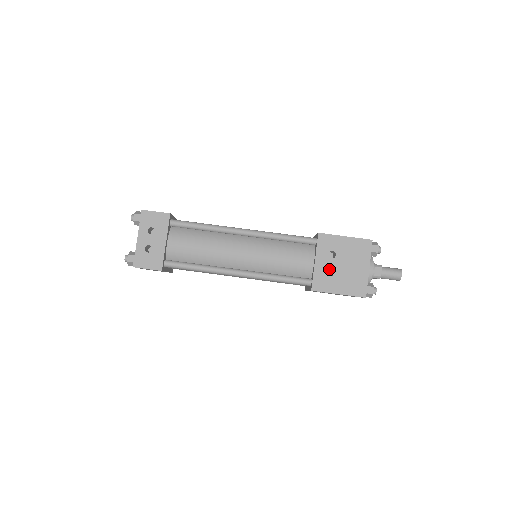
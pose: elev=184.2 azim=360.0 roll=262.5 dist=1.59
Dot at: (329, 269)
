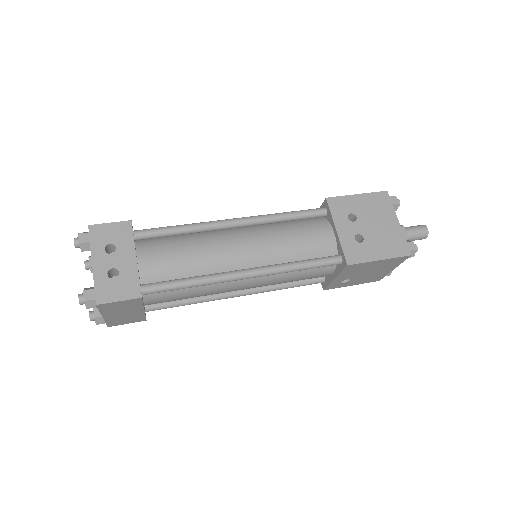
Dot at: occluded
